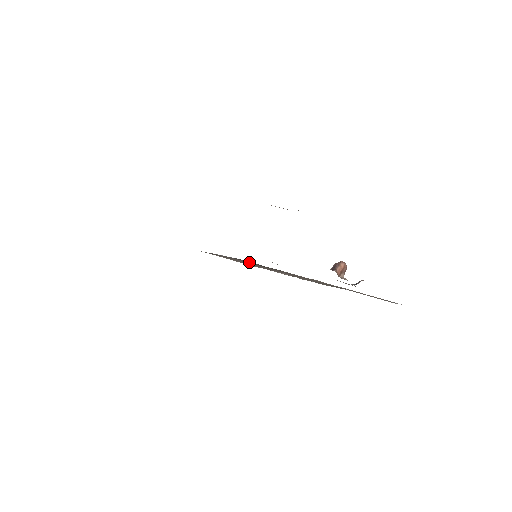
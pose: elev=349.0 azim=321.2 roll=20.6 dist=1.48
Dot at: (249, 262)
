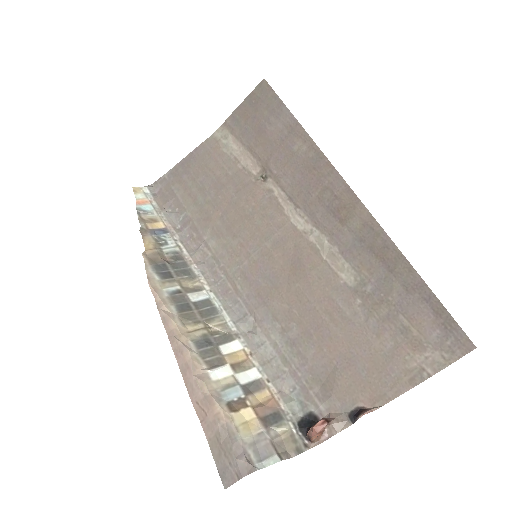
Dot at: (276, 120)
